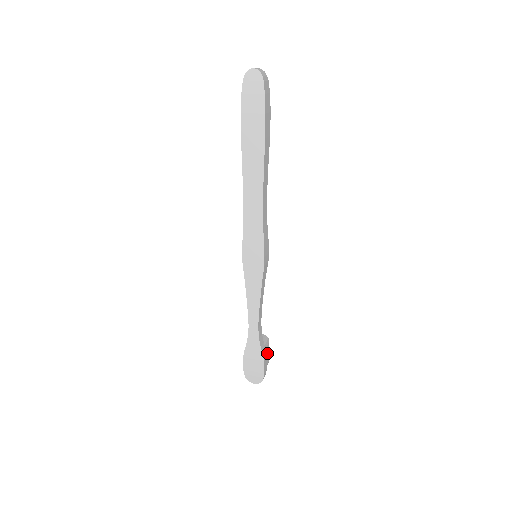
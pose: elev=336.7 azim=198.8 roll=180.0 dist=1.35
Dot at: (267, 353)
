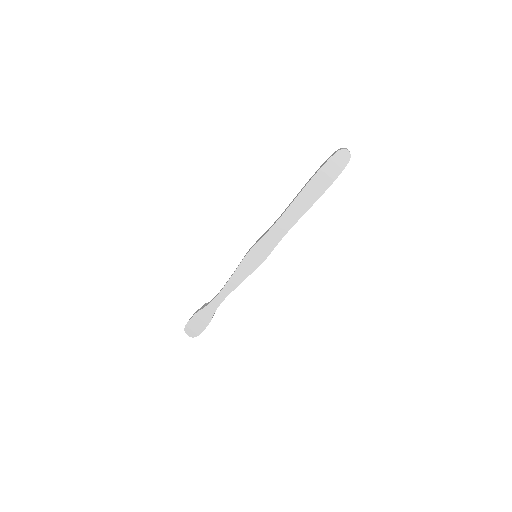
Dot at: occluded
